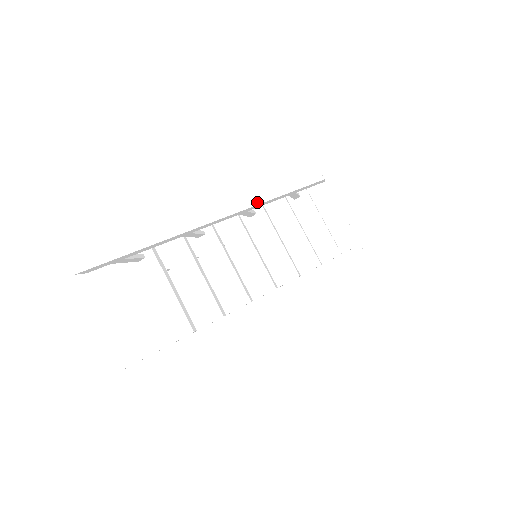
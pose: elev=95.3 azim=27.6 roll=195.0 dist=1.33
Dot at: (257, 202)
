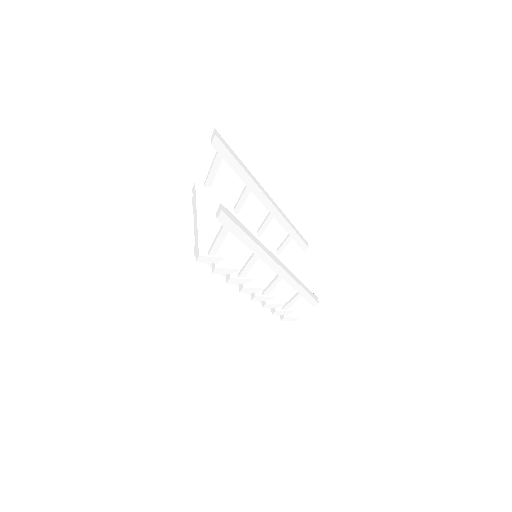
Dot at: (285, 217)
